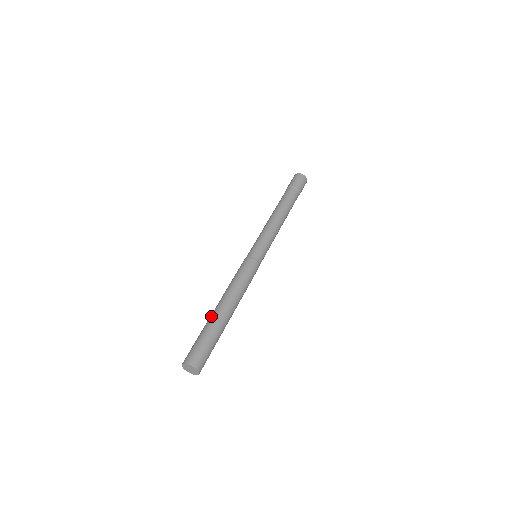
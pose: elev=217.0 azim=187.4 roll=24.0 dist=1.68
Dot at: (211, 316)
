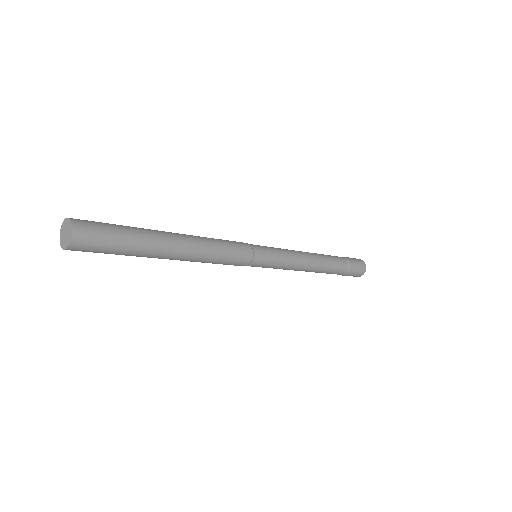
Dot at: occluded
